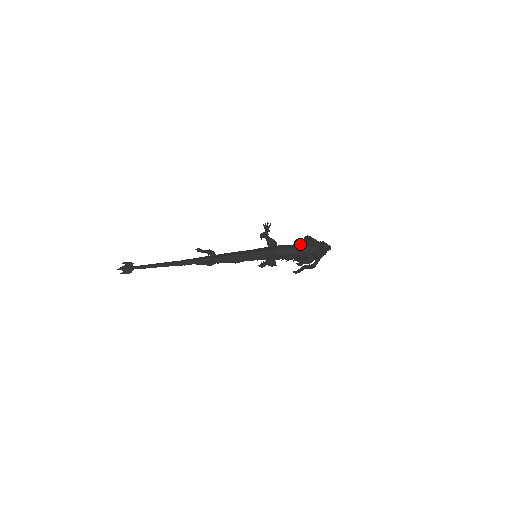
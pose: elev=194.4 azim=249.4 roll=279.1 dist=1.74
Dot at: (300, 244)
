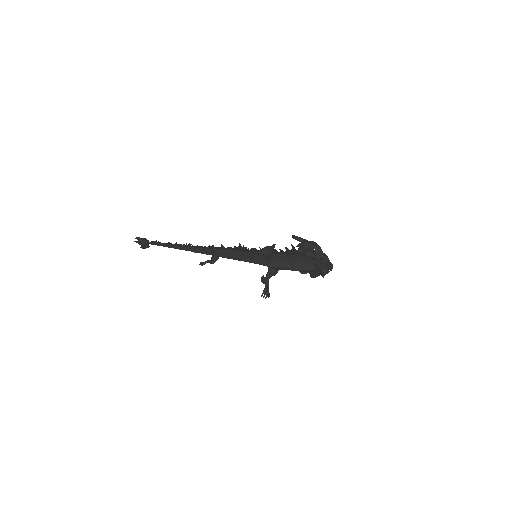
Dot at: (297, 264)
